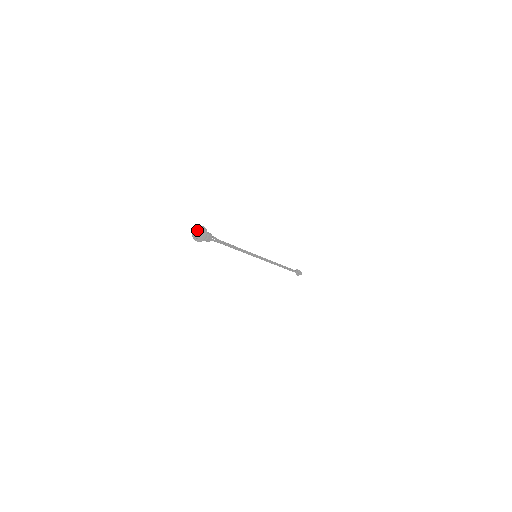
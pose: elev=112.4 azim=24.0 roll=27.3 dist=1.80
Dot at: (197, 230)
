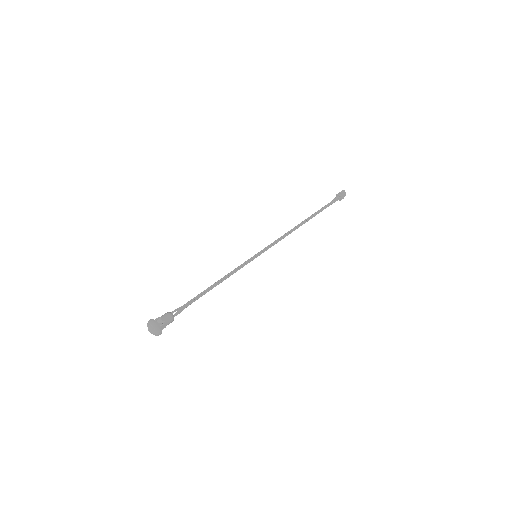
Dot at: (150, 330)
